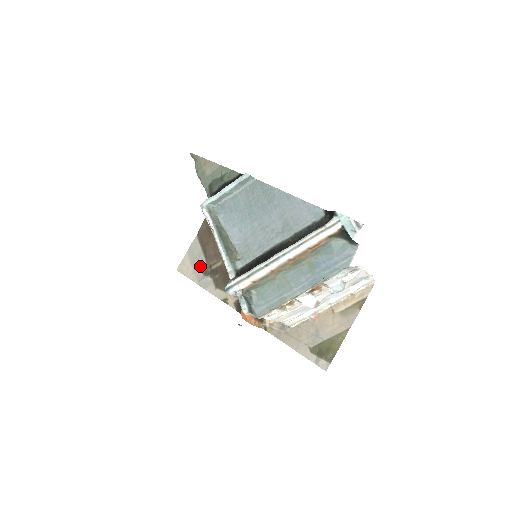
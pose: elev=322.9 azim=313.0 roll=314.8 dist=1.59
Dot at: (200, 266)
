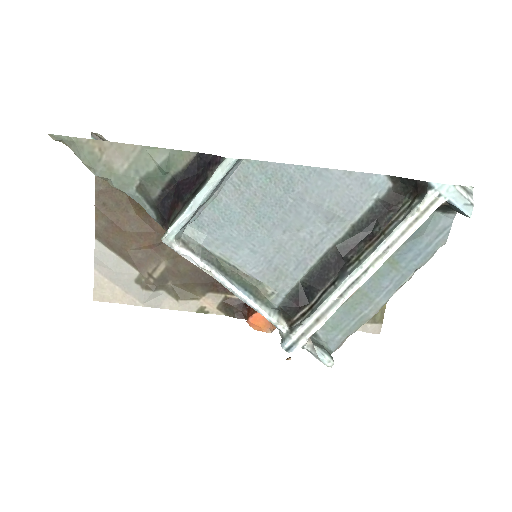
Dot at: (132, 281)
